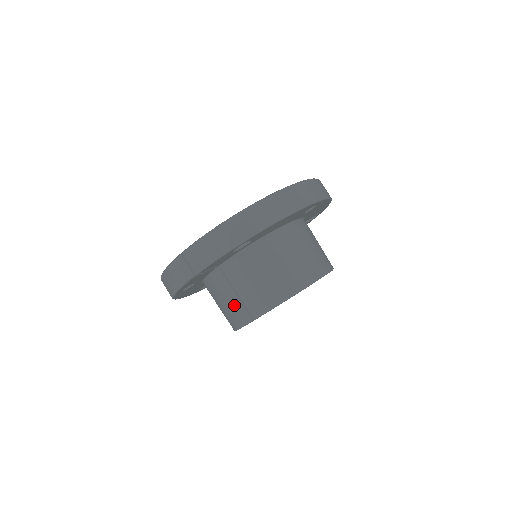
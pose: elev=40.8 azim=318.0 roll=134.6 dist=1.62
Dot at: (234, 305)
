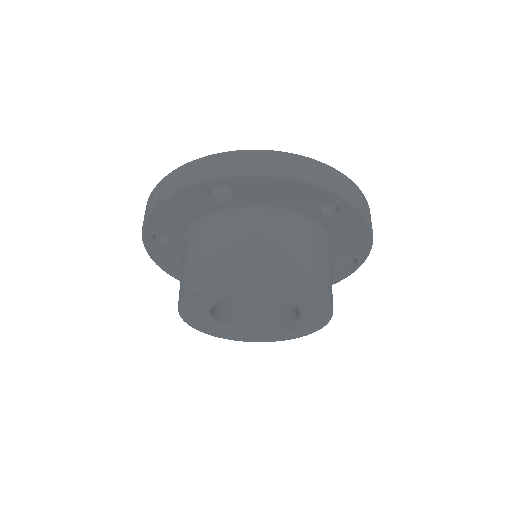
Dot at: (186, 271)
